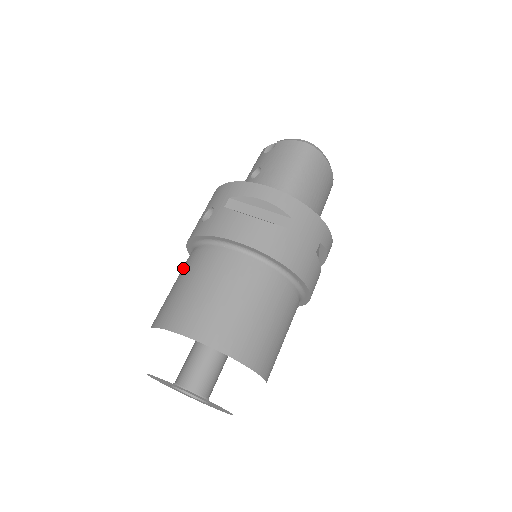
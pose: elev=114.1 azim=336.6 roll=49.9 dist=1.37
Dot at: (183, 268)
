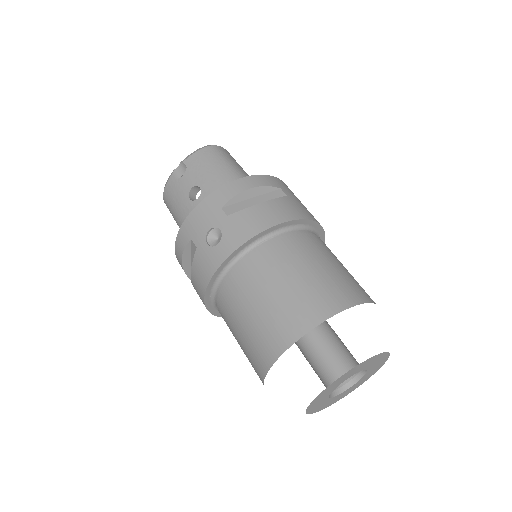
Dot at: (239, 295)
